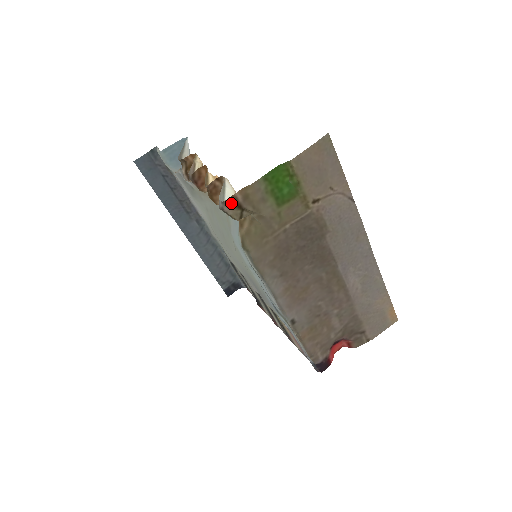
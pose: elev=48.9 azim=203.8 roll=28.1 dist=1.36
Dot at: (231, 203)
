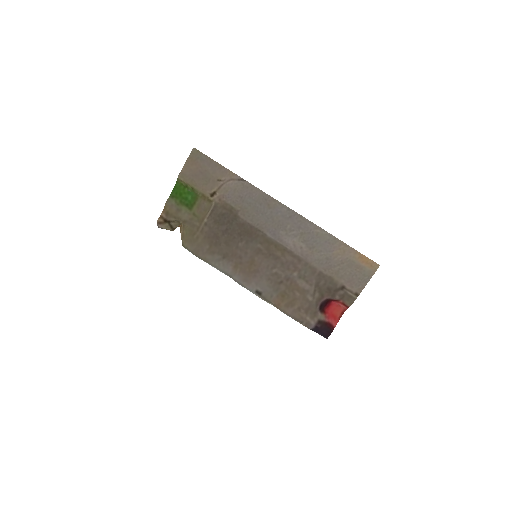
Dot at: (161, 221)
